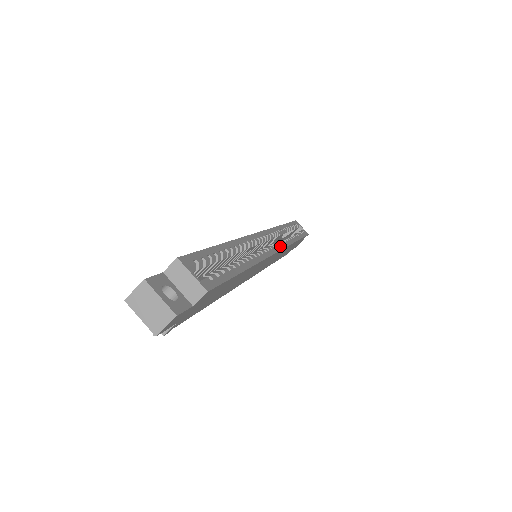
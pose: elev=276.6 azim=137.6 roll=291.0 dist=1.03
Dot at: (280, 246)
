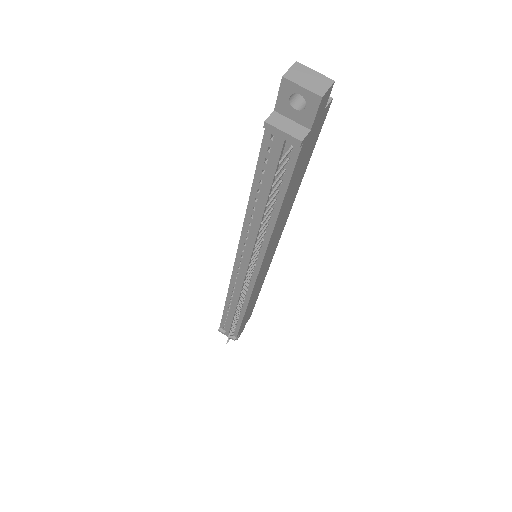
Dot at: occluded
